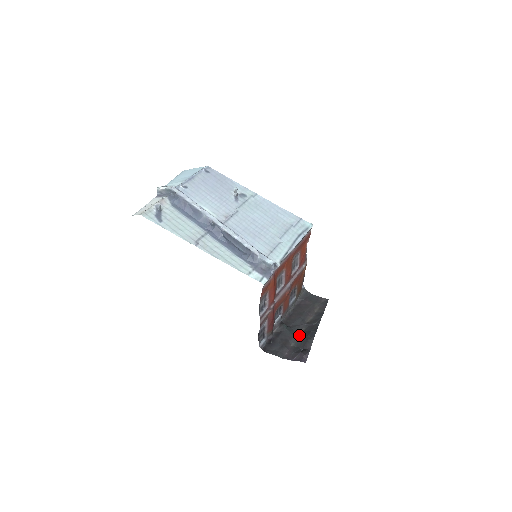
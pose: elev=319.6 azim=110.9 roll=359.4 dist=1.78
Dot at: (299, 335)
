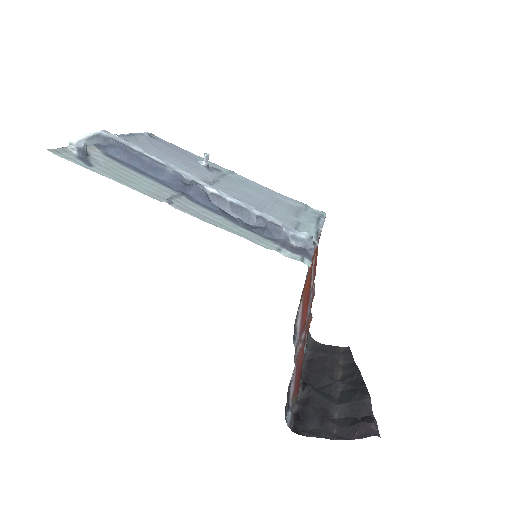
Dot at: (339, 399)
